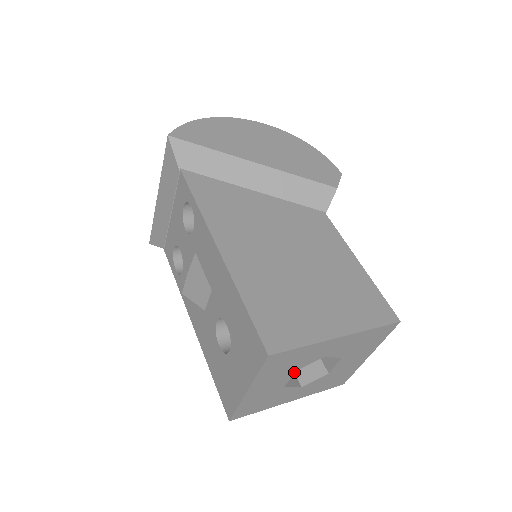
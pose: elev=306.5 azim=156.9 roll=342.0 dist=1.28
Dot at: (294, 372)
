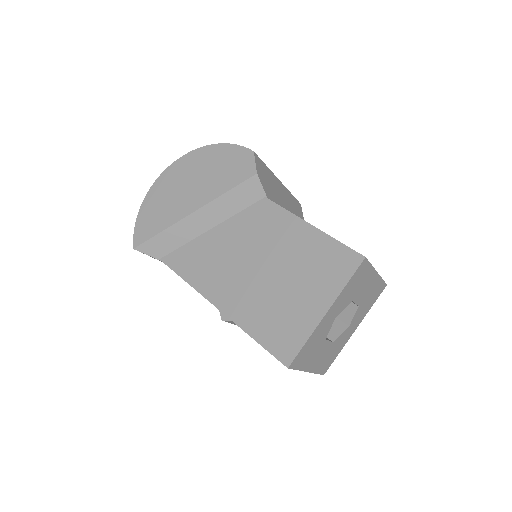
Dot at: (326, 340)
